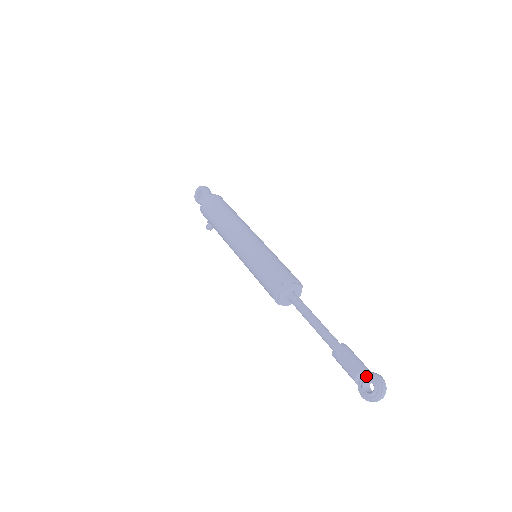
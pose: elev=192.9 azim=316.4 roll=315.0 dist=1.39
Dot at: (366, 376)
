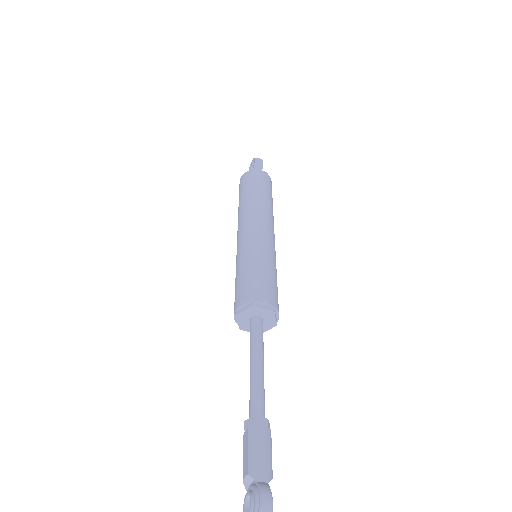
Dot at: (252, 486)
